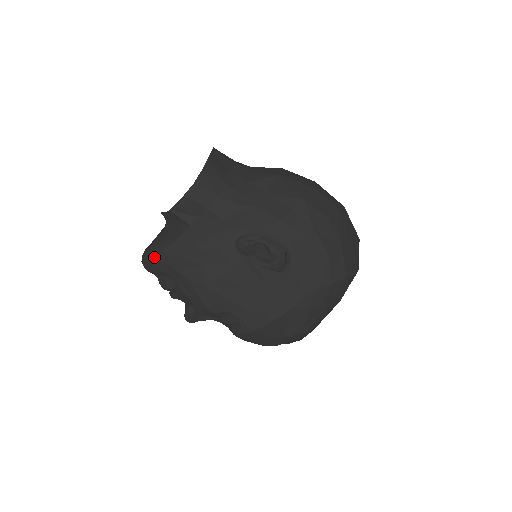
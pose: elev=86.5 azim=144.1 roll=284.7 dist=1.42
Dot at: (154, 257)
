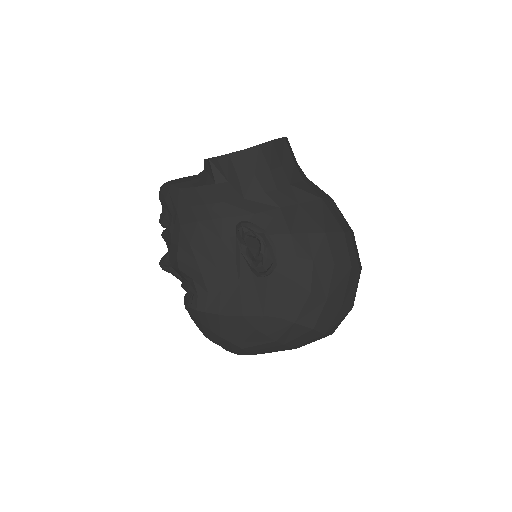
Dot at: (170, 189)
